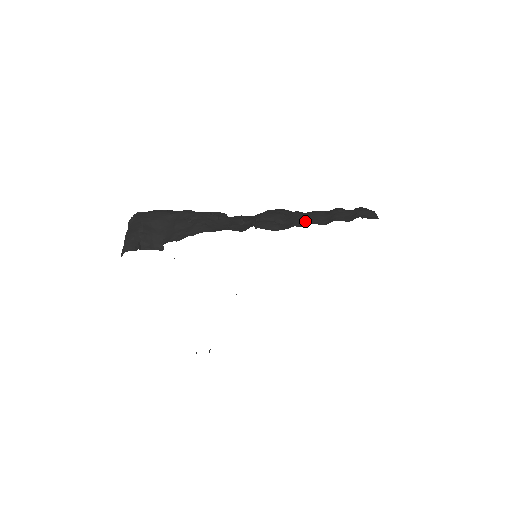
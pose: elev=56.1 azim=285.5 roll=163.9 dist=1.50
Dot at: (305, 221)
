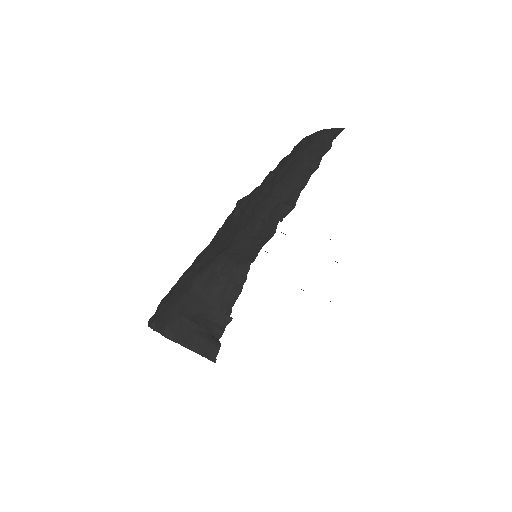
Dot at: (299, 181)
